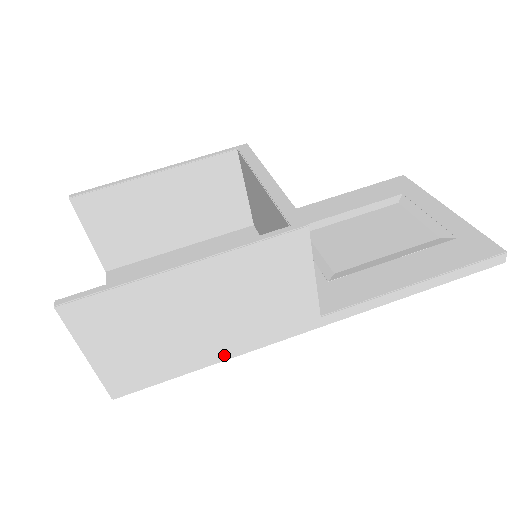
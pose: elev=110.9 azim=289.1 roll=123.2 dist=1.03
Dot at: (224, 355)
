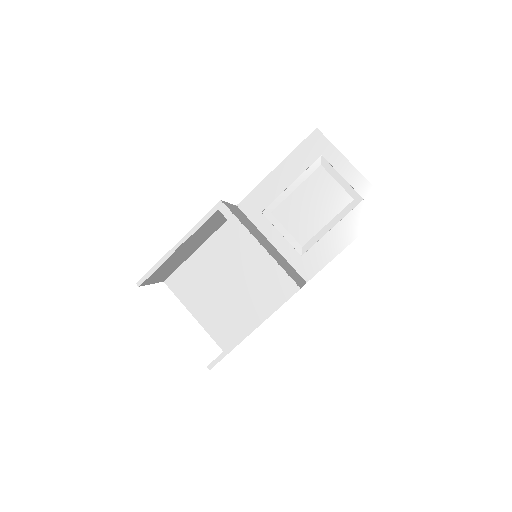
Dot at: occluded
